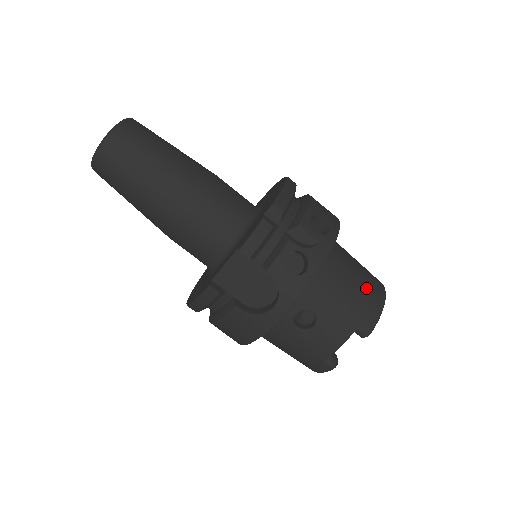
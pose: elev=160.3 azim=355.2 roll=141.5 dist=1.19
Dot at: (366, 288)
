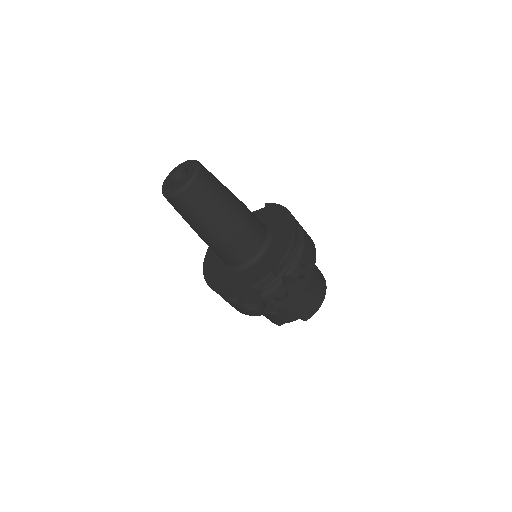
Dot at: (315, 297)
